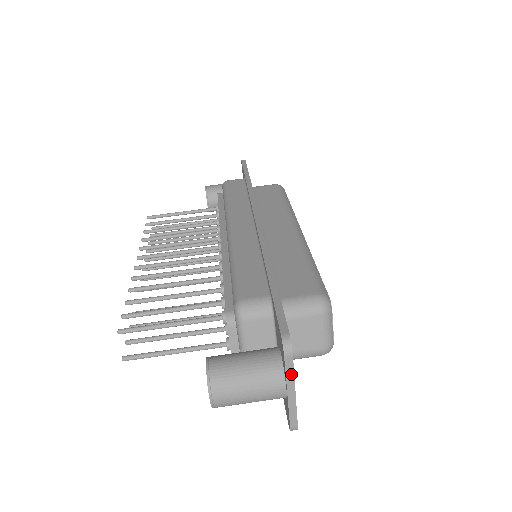
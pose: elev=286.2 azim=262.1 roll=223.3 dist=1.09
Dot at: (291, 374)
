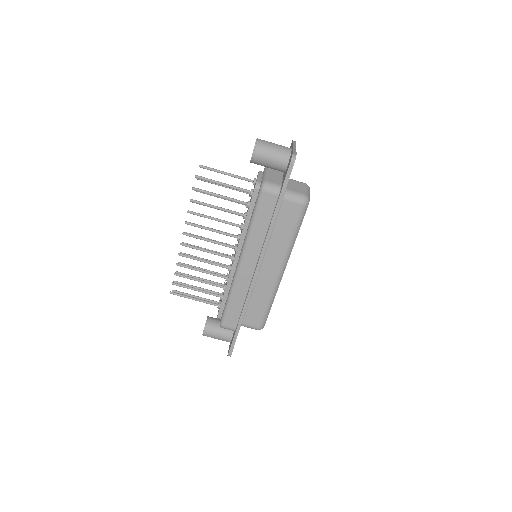
Dot at: occluded
